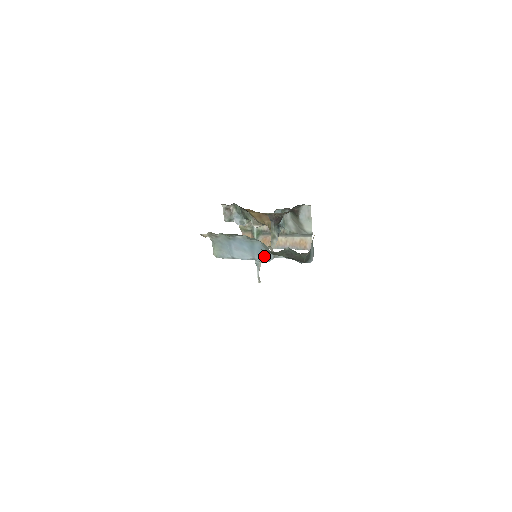
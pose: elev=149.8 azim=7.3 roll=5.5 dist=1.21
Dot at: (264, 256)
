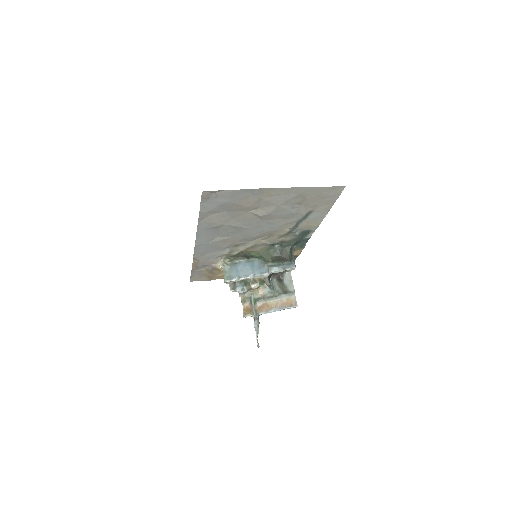
Dot at: (261, 270)
